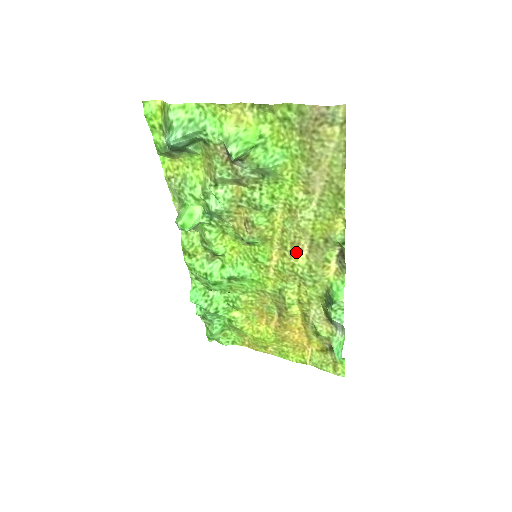
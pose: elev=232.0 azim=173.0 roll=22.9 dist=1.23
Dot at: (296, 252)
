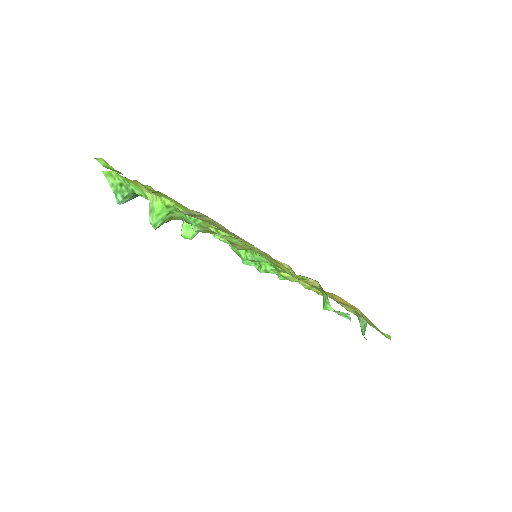
Dot at: (280, 263)
